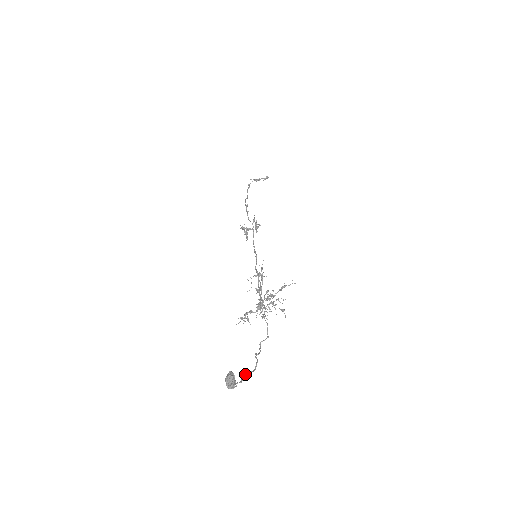
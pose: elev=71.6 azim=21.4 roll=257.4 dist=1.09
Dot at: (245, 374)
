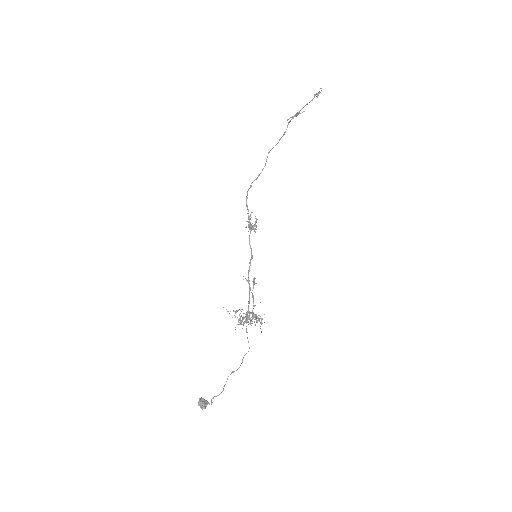
Dot at: (211, 399)
